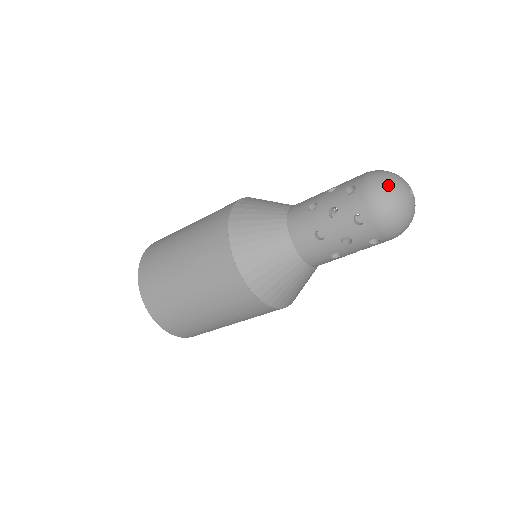
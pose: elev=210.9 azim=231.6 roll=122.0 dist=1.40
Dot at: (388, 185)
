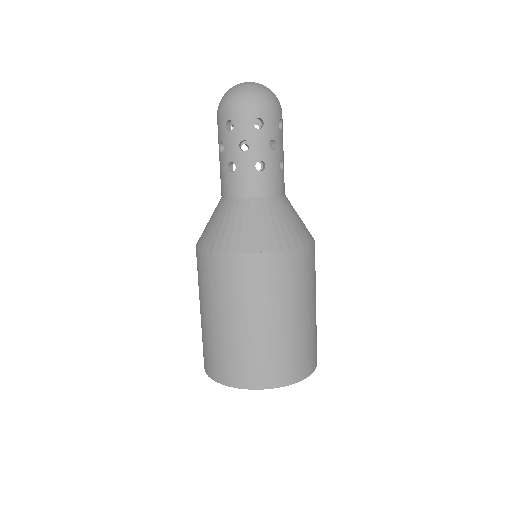
Dot at: (224, 95)
